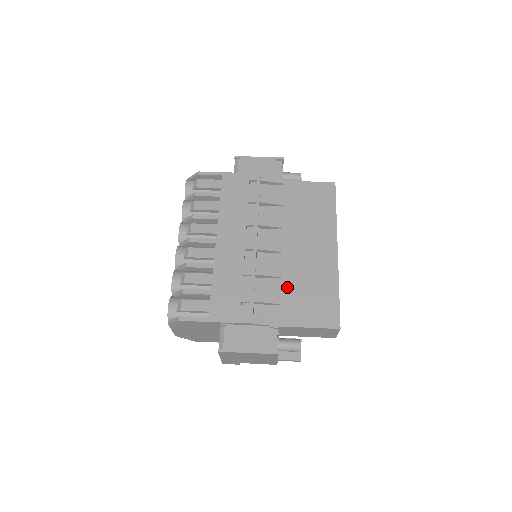
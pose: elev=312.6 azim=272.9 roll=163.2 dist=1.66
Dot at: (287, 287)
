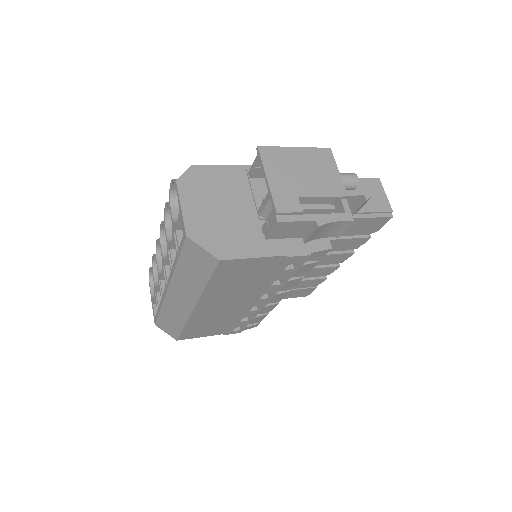
Dot at: occluded
